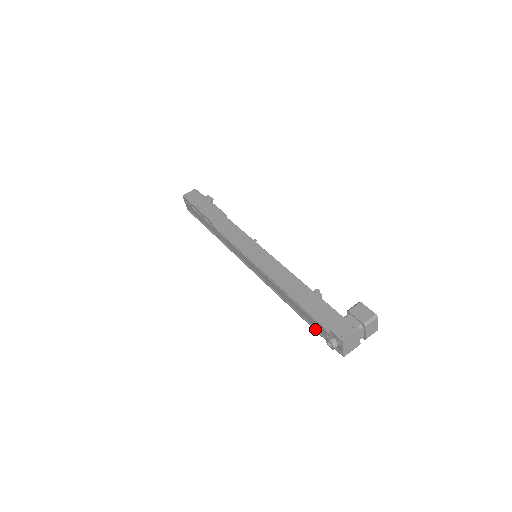
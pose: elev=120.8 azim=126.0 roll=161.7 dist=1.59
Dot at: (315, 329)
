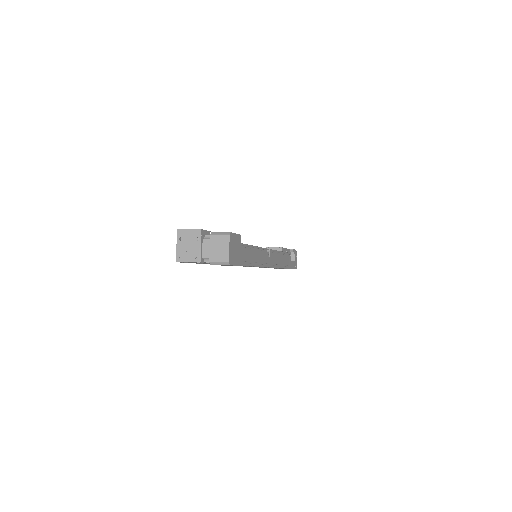
Dot at: occluded
